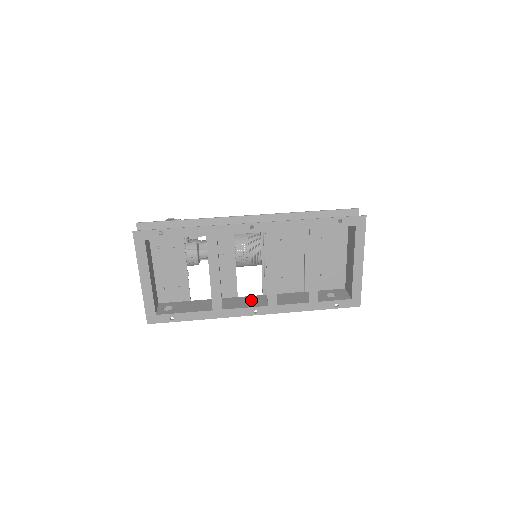
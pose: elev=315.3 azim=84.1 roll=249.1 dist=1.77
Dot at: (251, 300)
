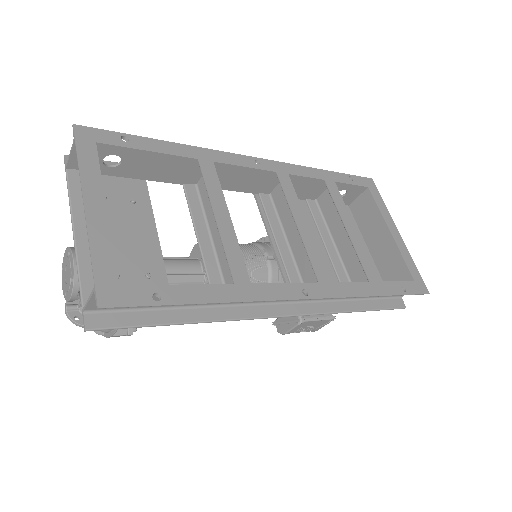
Dot at: occluded
